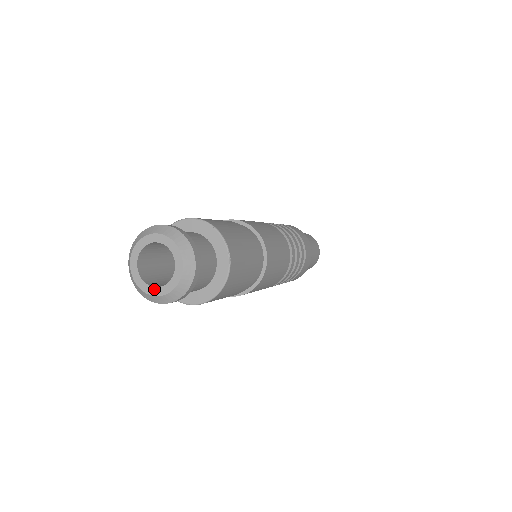
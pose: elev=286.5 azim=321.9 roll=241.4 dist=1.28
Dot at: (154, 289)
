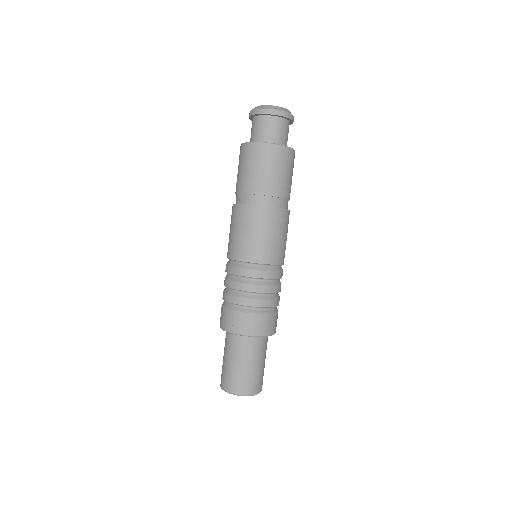
Dot at: (277, 107)
